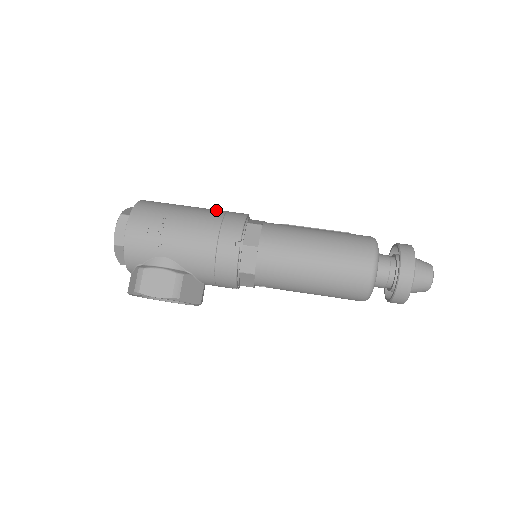
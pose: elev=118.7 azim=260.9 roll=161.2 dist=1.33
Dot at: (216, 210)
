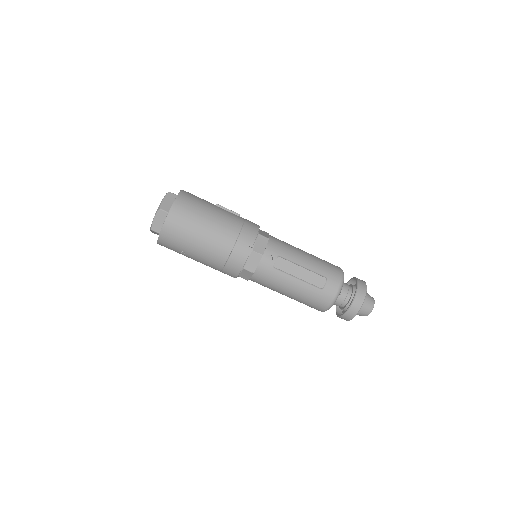
Dot at: (222, 251)
